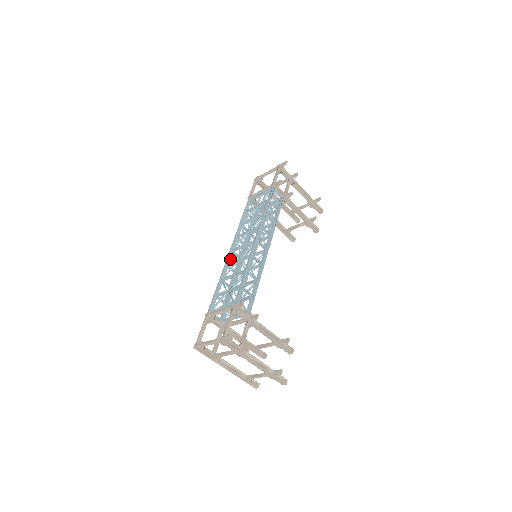
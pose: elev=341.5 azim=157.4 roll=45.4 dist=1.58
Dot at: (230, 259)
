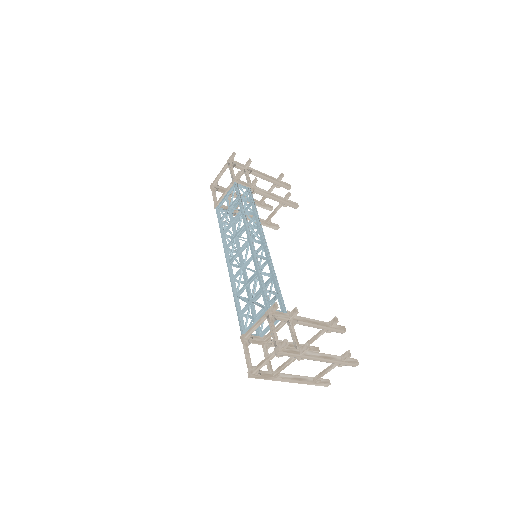
Dot at: (232, 272)
